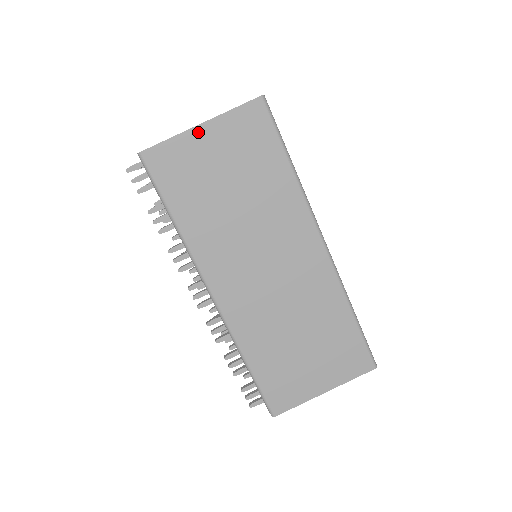
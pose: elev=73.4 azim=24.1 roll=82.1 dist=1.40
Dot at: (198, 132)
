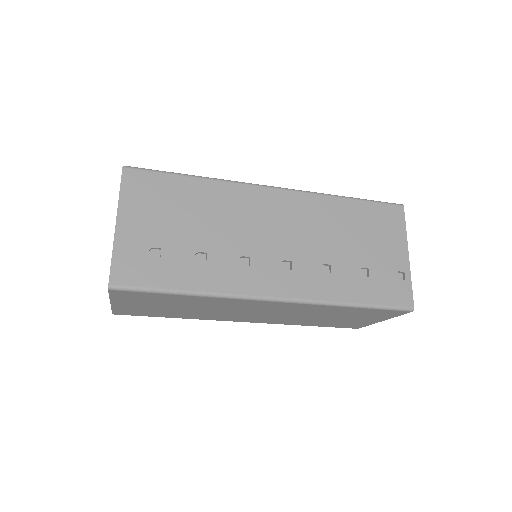
Dot at: (116, 305)
